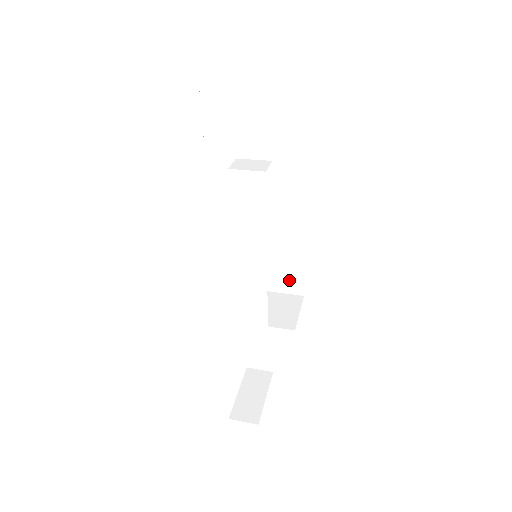
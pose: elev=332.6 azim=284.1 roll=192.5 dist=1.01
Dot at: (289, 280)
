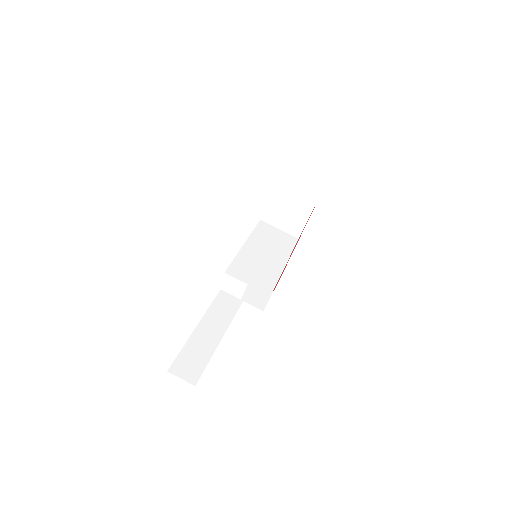
Dot at: occluded
